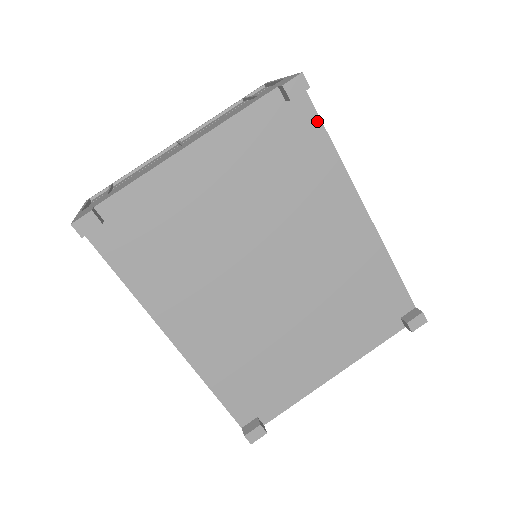
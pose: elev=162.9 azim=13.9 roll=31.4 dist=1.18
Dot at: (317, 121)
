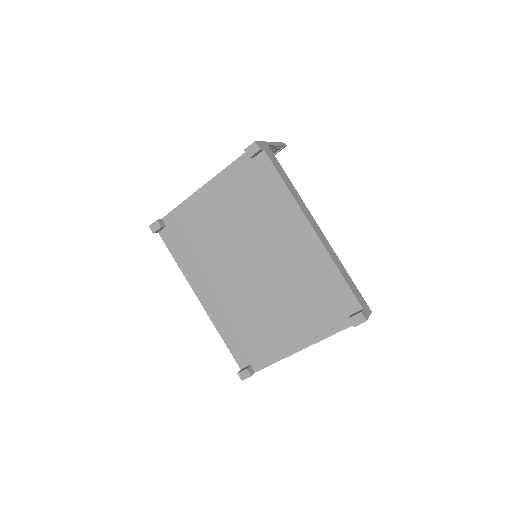
Dot at: (273, 169)
